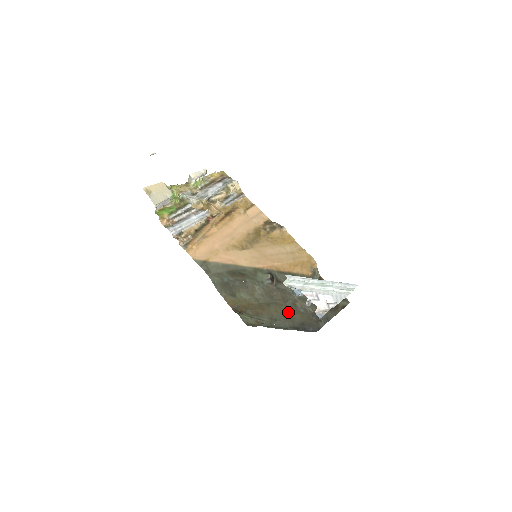
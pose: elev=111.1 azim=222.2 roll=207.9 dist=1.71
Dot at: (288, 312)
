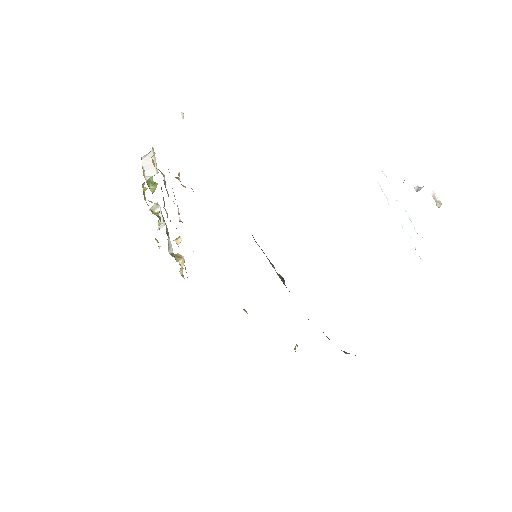
Dot at: occluded
